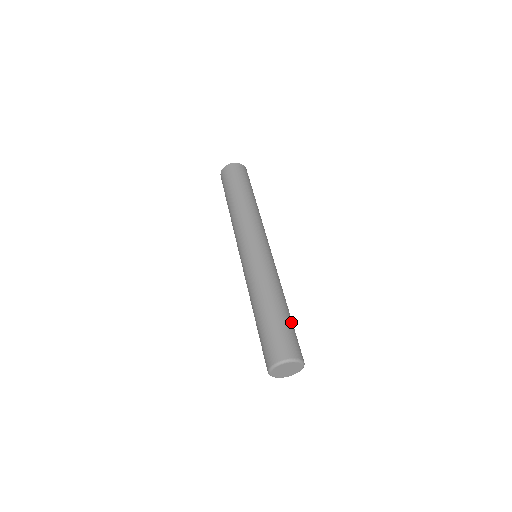
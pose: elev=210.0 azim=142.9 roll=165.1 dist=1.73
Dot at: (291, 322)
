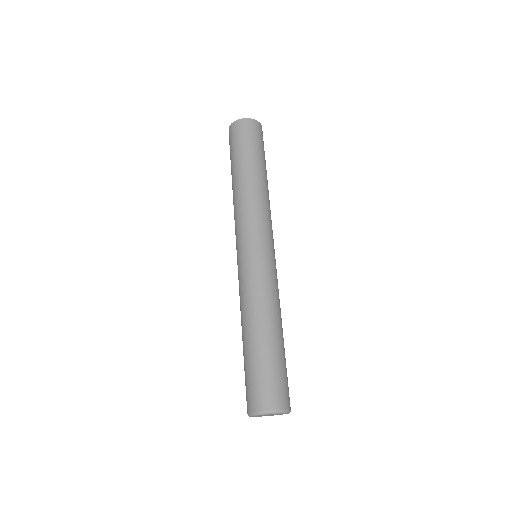
Dot at: (270, 357)
